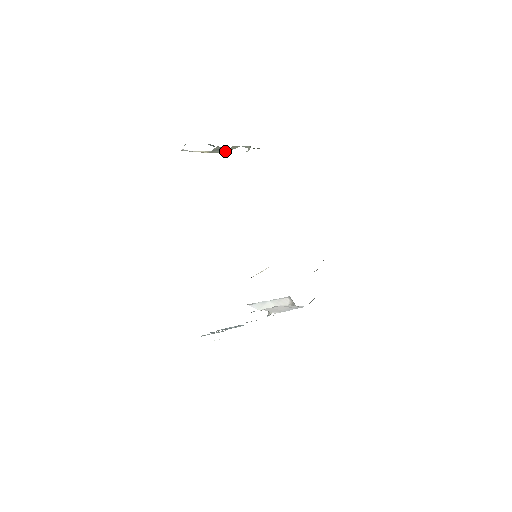
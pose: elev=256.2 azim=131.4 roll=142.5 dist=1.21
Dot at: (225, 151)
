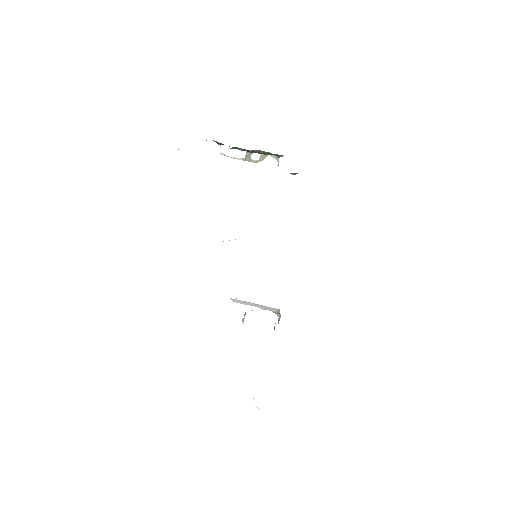
Dot at: (258, 161)
